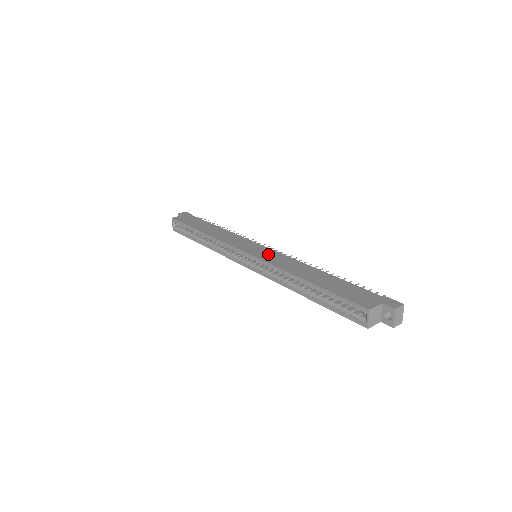
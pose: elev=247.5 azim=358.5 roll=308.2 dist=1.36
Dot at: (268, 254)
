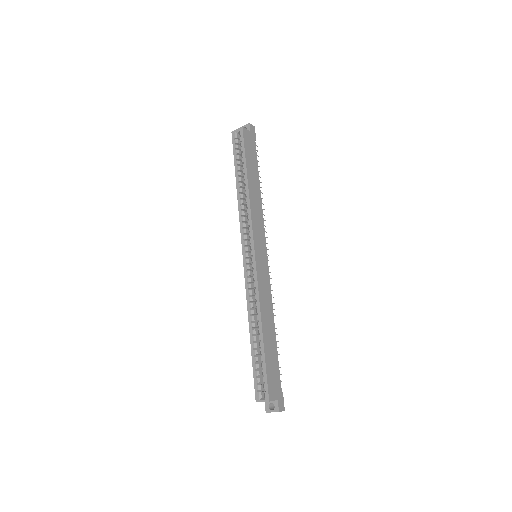
Dot at: (264, 272)
